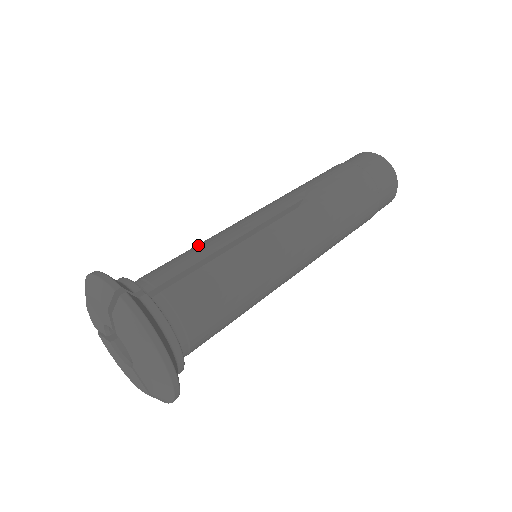
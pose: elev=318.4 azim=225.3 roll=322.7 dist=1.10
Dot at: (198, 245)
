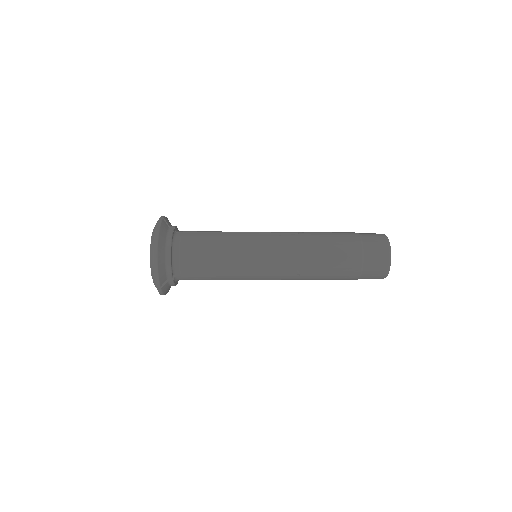
Dot at: occluded
